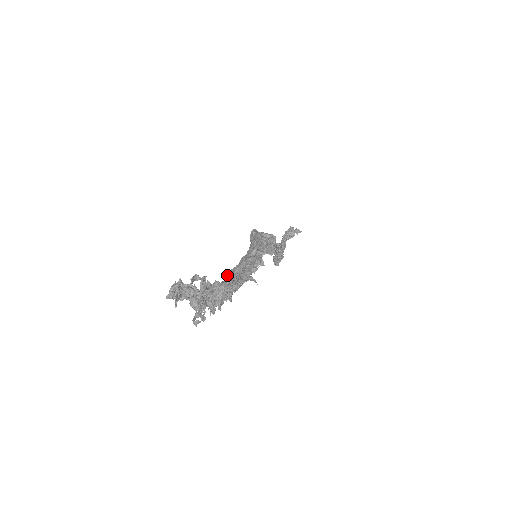
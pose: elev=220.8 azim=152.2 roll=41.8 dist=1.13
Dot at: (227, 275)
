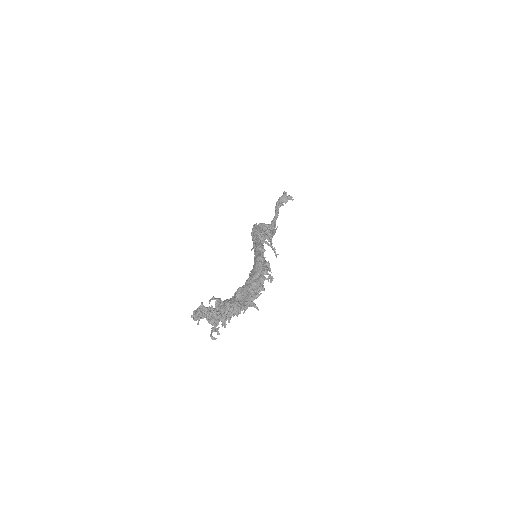
Dot at: (236, 295)
